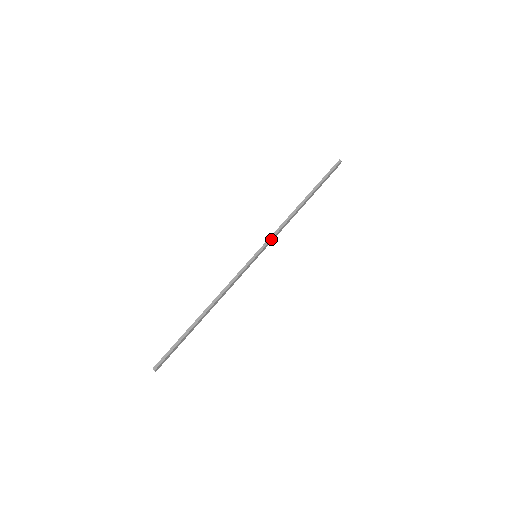
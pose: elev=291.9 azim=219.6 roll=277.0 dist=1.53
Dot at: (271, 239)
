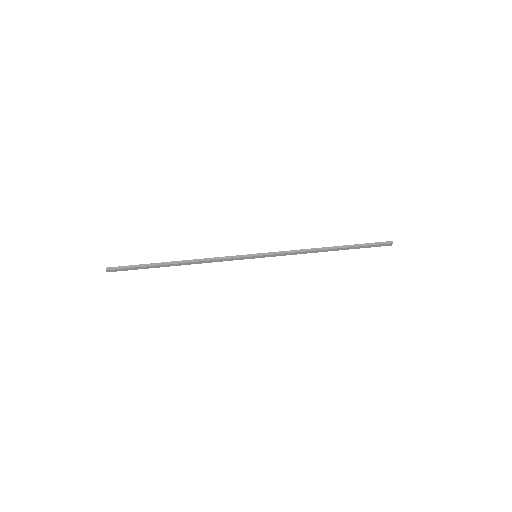
Dot at: (279, 253)
